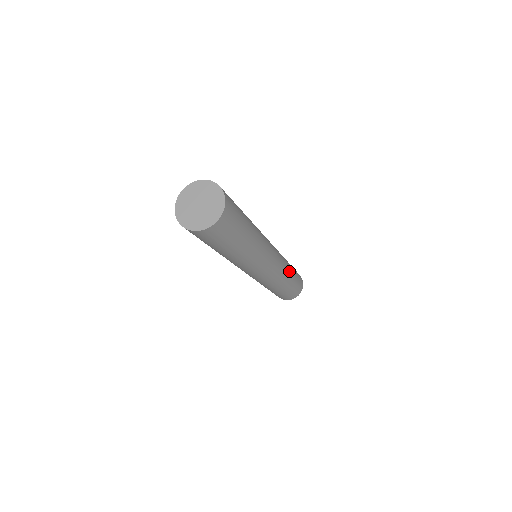
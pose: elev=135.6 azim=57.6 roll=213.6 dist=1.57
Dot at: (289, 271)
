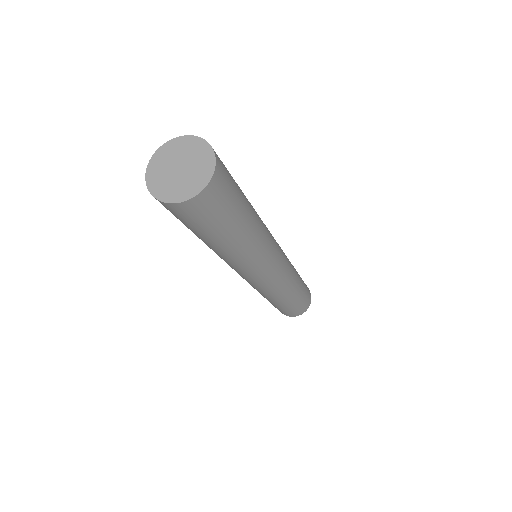
Dot at: (296, 277)
